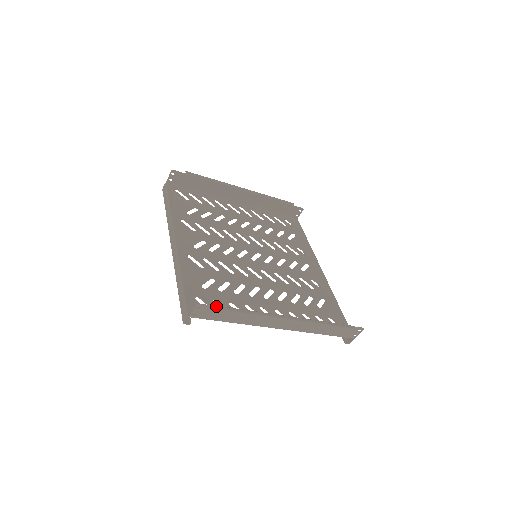
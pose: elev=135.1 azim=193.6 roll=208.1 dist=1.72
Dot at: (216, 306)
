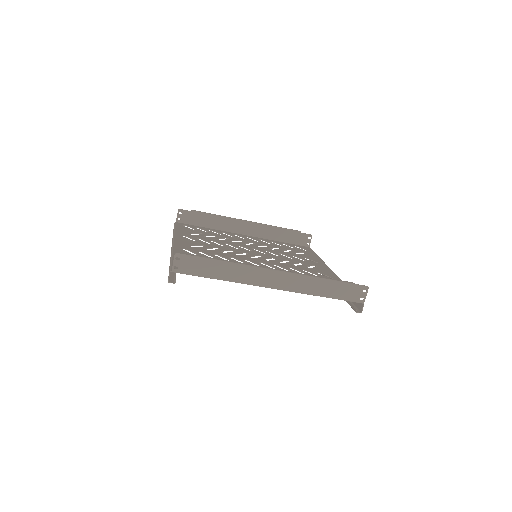
Dot at: occluded
